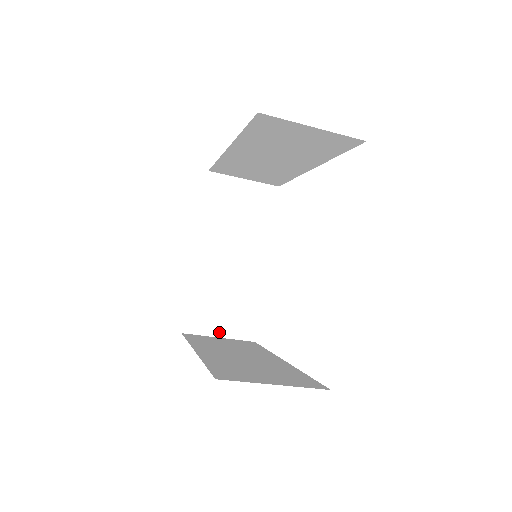
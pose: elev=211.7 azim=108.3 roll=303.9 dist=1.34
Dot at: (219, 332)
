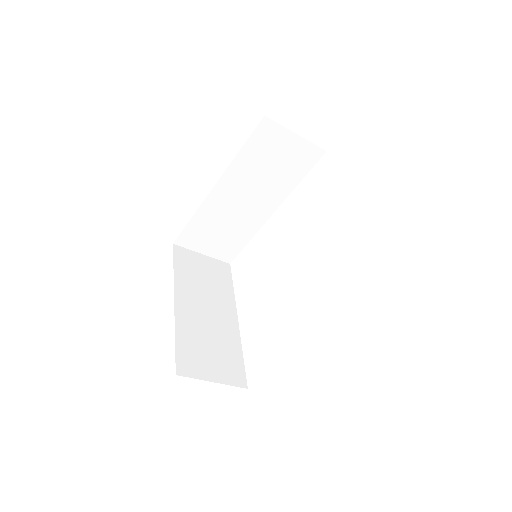
Dot at: (212, 377)
